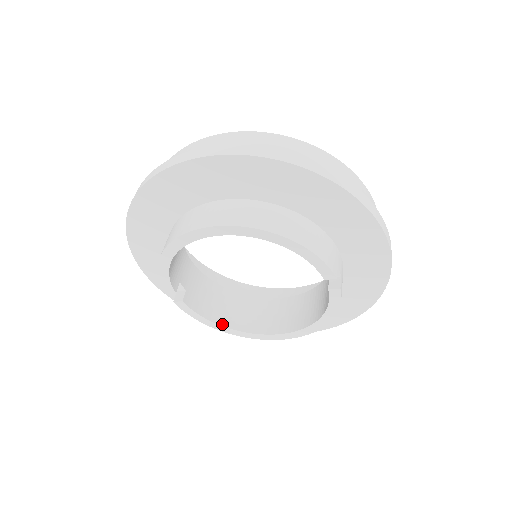
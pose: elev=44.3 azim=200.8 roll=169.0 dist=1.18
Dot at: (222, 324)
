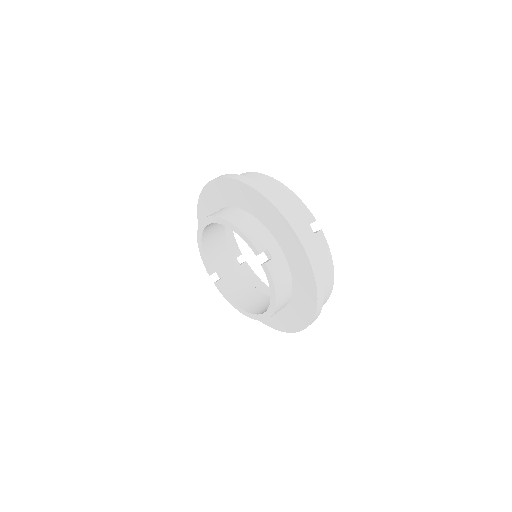
Dot at: (238, 305)
